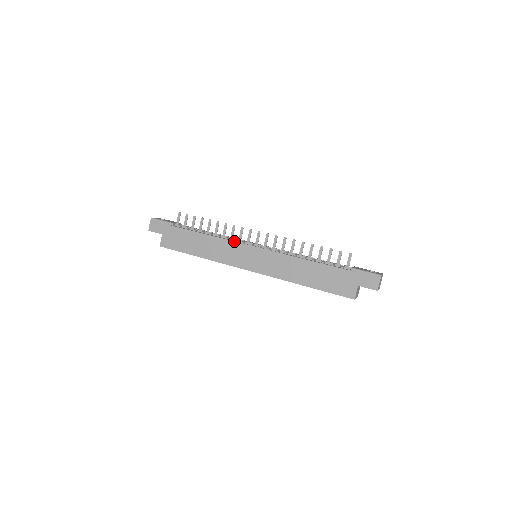
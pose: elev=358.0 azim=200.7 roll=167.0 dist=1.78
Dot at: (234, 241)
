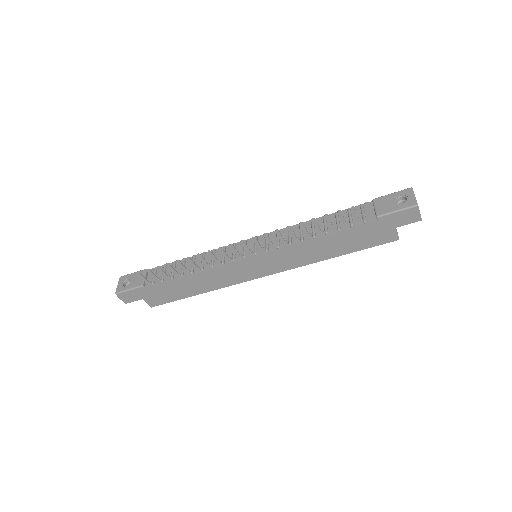
Dot at: (223, 265)
